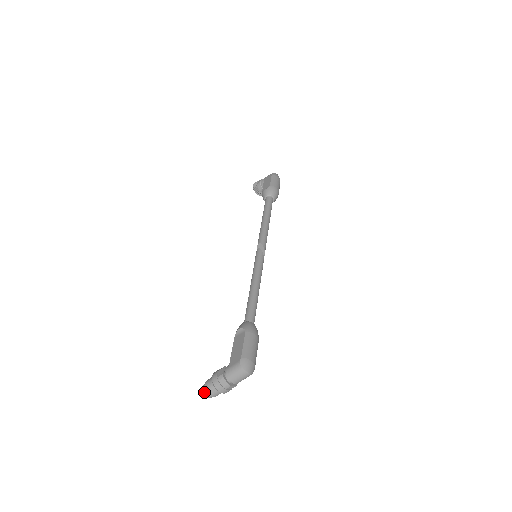
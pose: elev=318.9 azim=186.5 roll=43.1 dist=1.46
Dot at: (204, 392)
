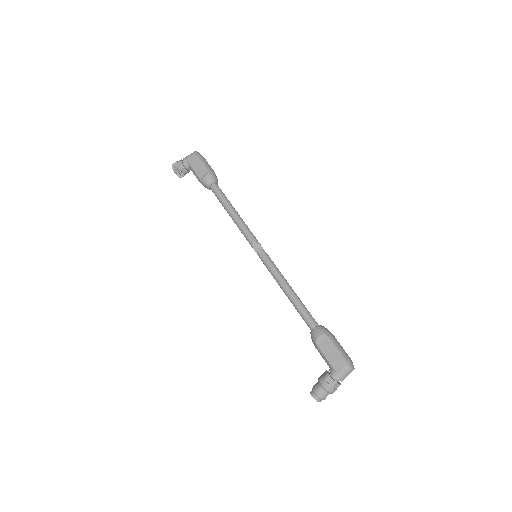
Dot at: (318, 401)
